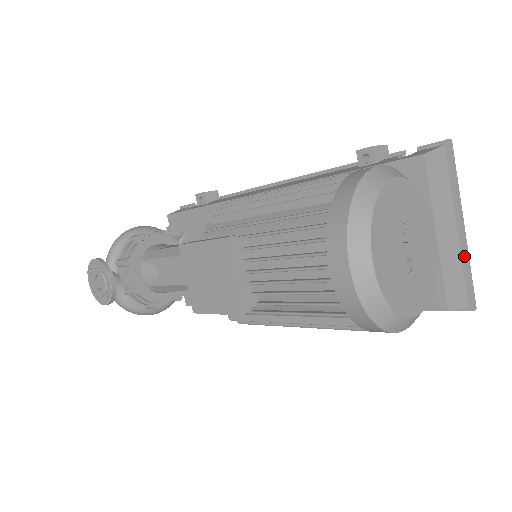
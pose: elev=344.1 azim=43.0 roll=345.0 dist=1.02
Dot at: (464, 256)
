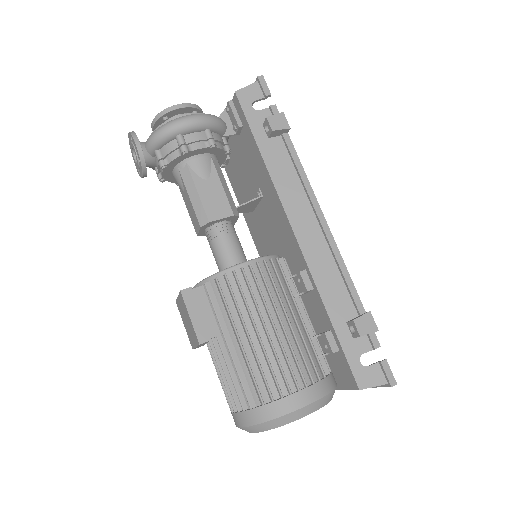
Dot at: occluded
